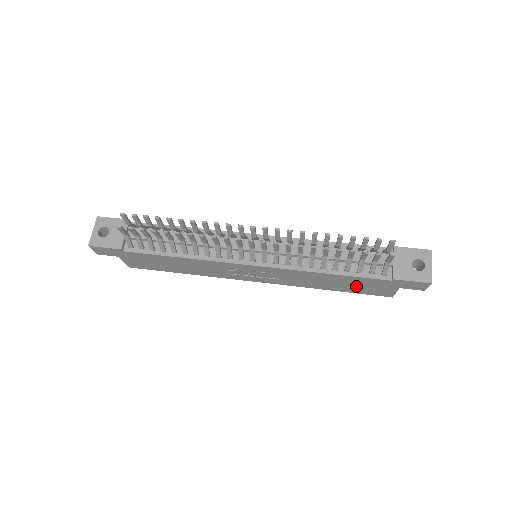
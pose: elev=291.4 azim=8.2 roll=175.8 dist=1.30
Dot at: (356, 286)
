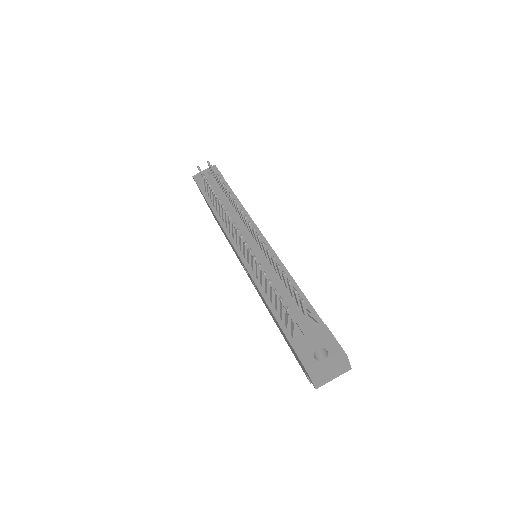
Dot at: (285, 338)
